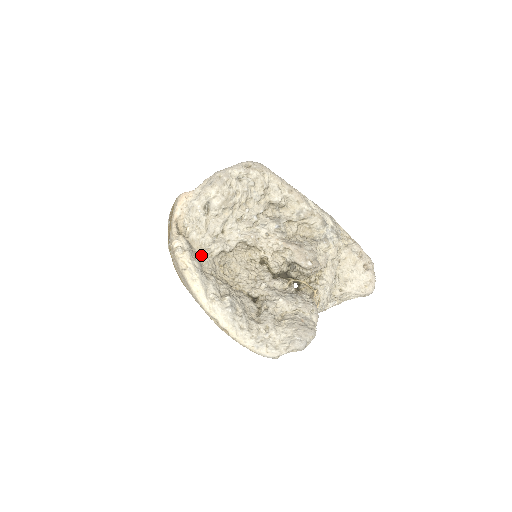
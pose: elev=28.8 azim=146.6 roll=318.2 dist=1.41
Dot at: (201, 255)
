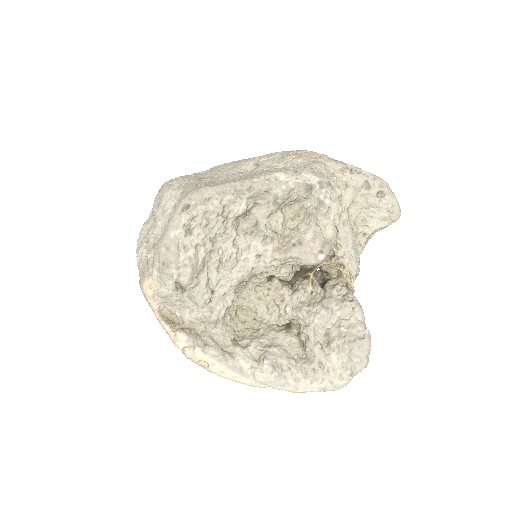
Dot at: (210, 331)
